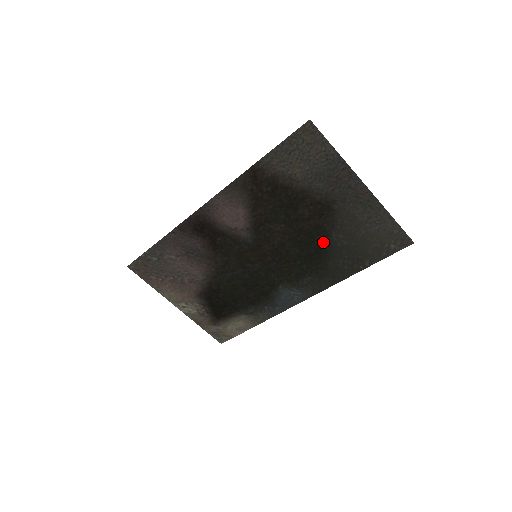
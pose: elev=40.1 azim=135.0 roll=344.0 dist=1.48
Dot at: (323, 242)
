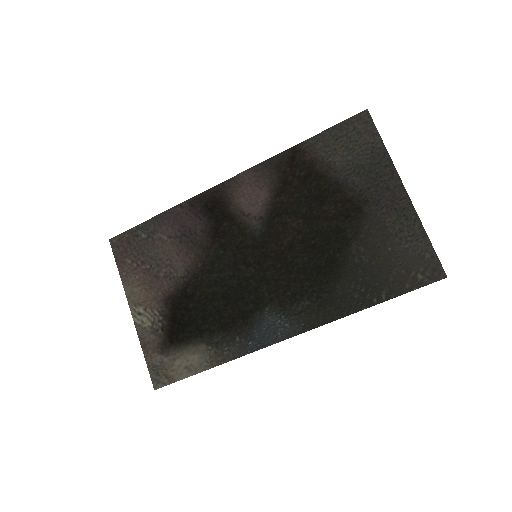
Dot at: (339, 253)
